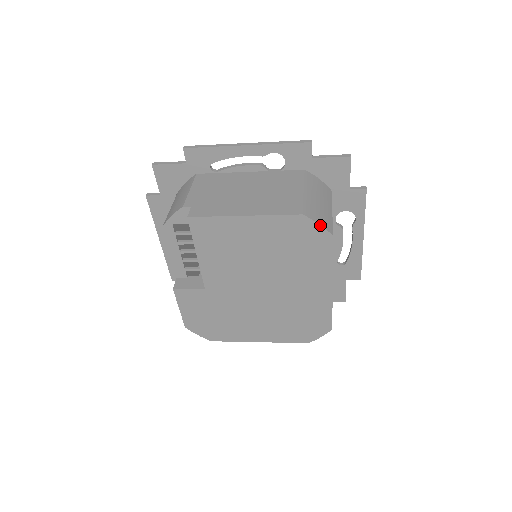
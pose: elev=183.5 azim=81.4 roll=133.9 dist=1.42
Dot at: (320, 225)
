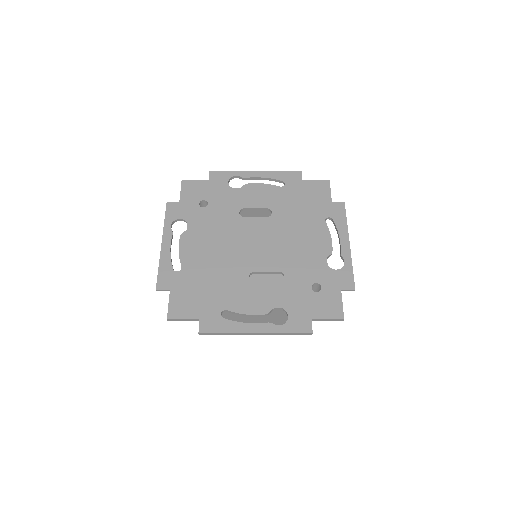
Dot at: occluded
